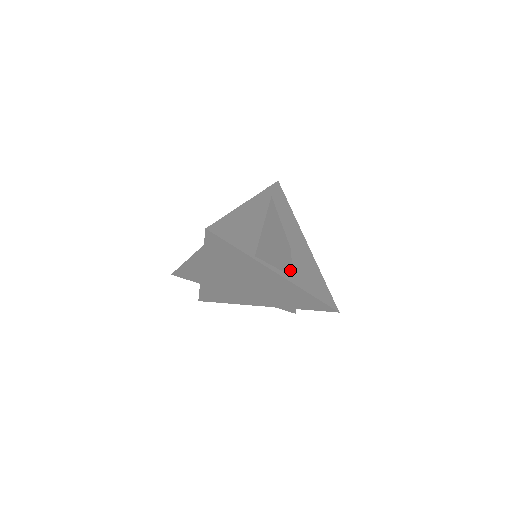
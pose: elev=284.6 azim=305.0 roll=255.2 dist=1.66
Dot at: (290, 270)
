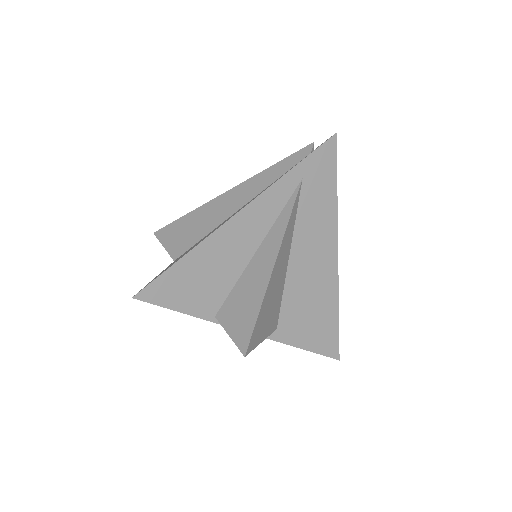
Dot at: occluded
